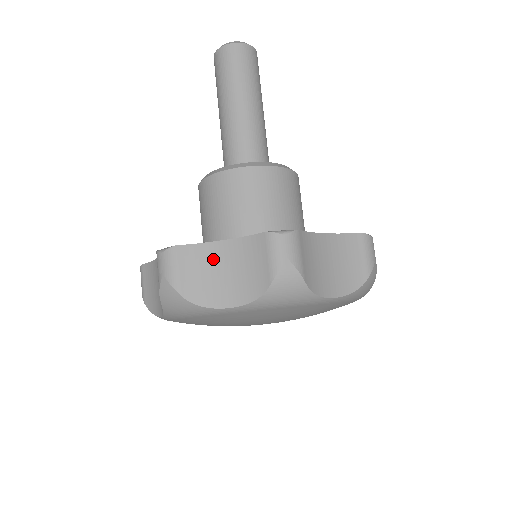
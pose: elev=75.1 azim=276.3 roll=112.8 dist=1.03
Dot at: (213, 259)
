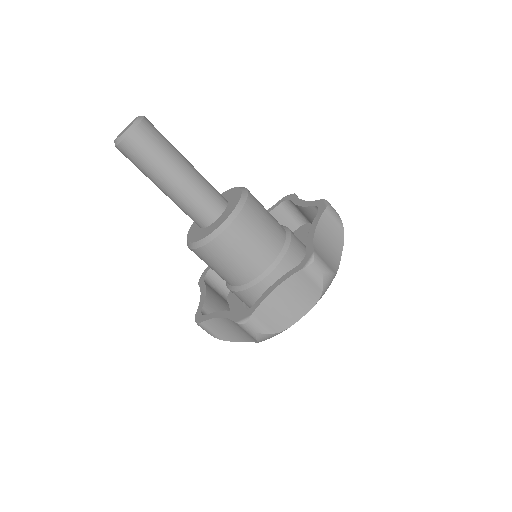
Dot at: (223, 325)
